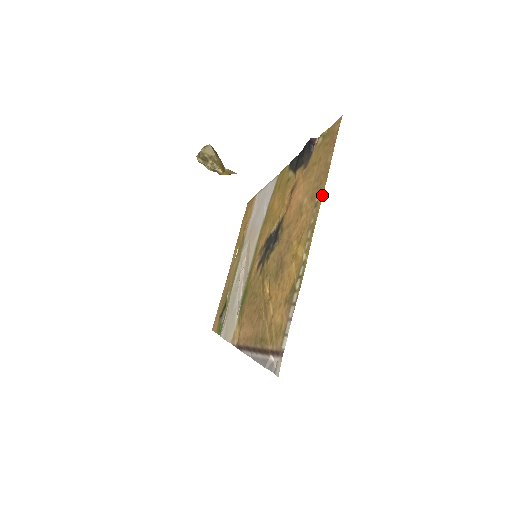
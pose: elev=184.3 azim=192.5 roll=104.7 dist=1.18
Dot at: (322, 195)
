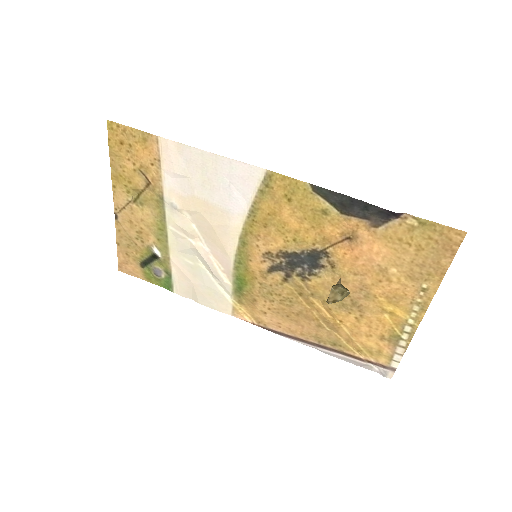
Dot at: (437, 289)
